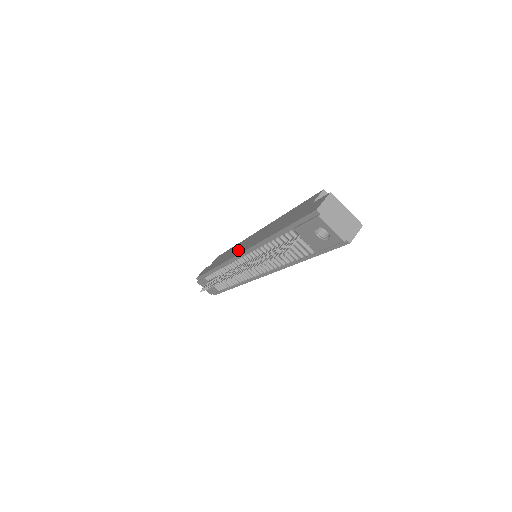
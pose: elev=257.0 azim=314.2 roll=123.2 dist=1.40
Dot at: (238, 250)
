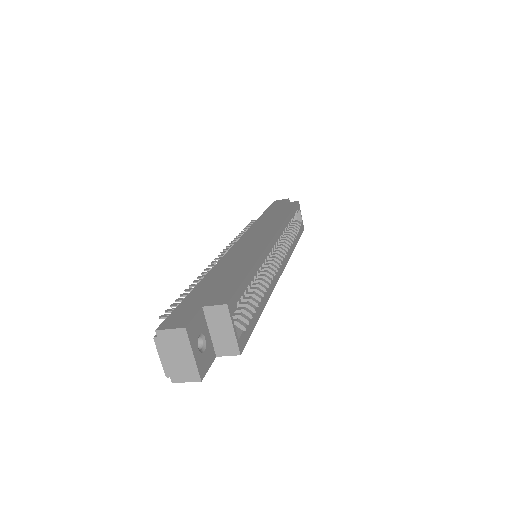
Dot at: (252, 234)
